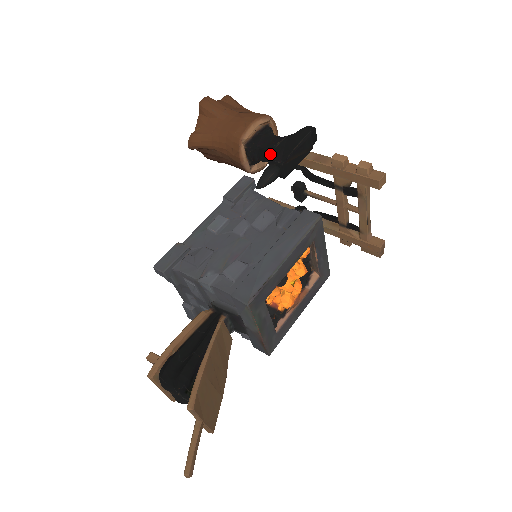
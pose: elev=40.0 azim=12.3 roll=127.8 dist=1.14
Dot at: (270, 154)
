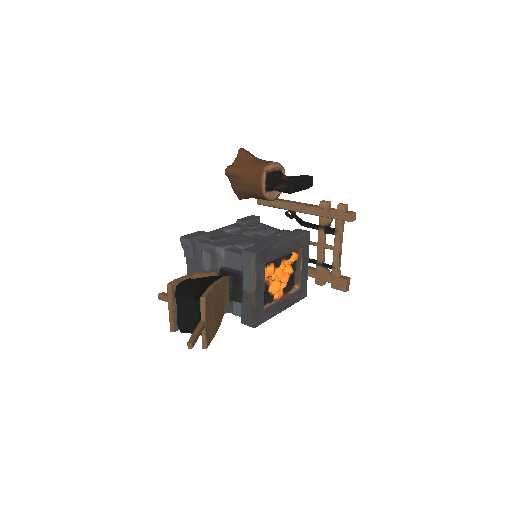
Dot at: (283, 178)
